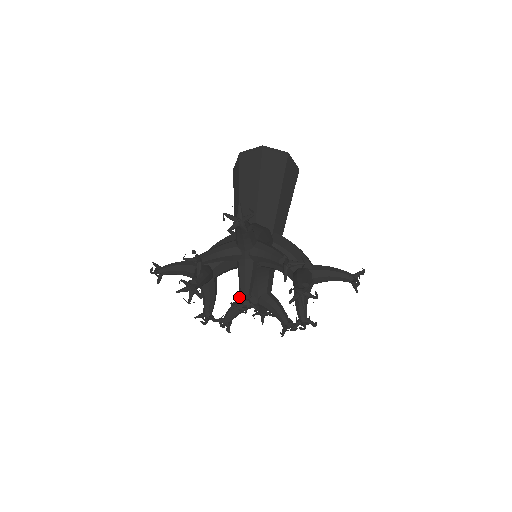
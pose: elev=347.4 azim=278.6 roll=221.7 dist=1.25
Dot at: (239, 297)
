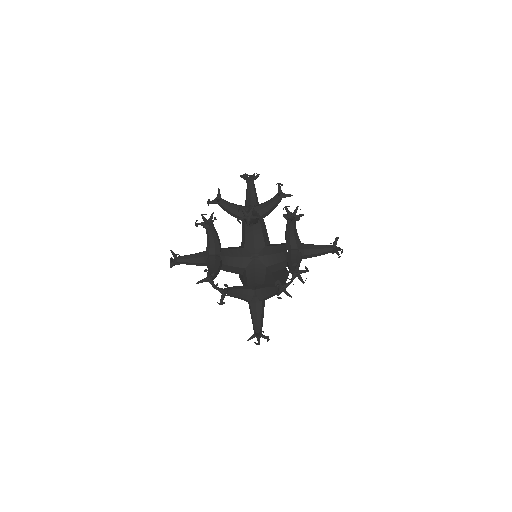
Dot at: (245, 212)
